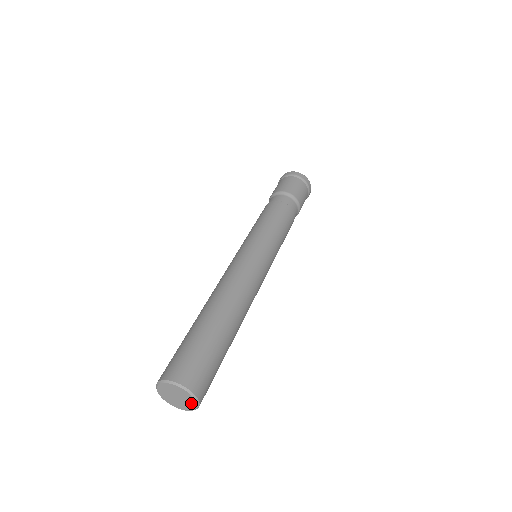
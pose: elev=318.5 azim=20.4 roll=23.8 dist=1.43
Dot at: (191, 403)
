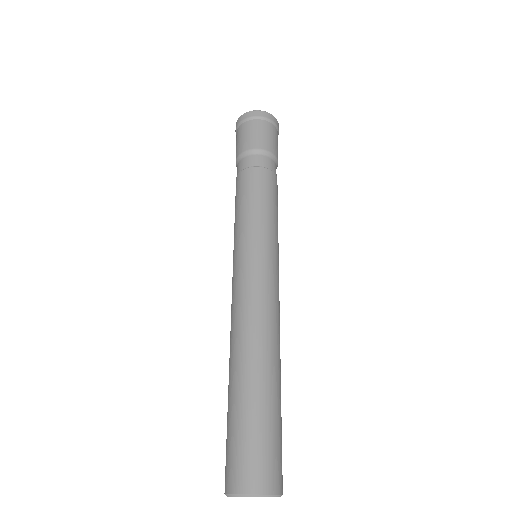
Dot at: occluded
